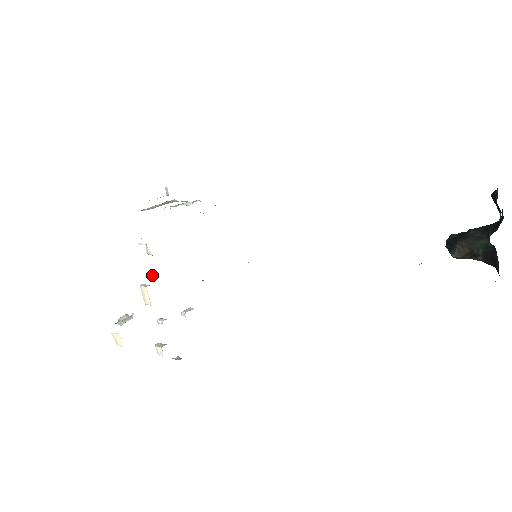
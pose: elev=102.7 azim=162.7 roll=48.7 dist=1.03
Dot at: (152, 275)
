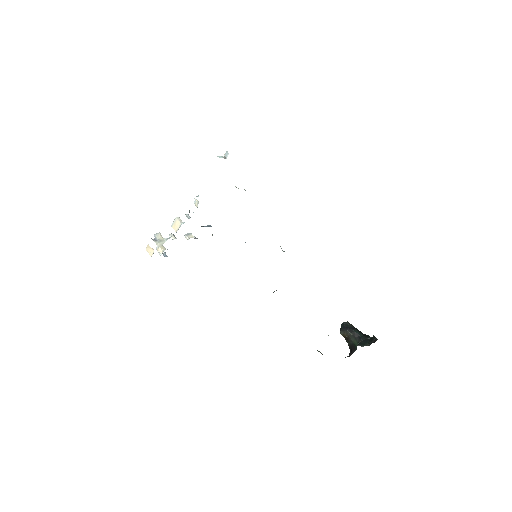
Dot at: (188, 216)
